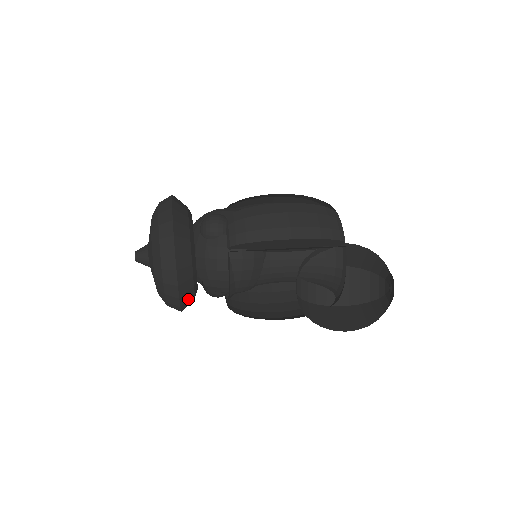
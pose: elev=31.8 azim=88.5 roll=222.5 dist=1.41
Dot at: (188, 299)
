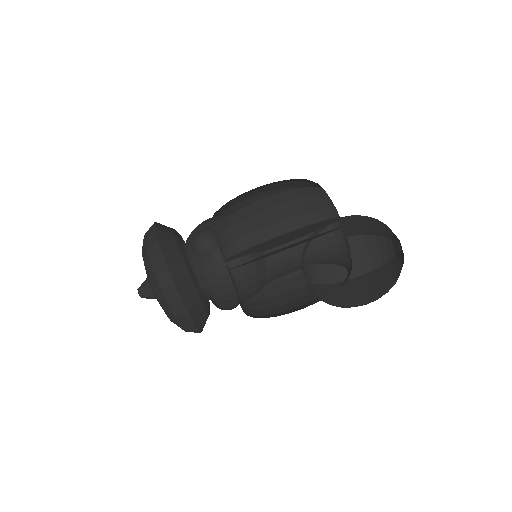
Dot at: (203, 320)
